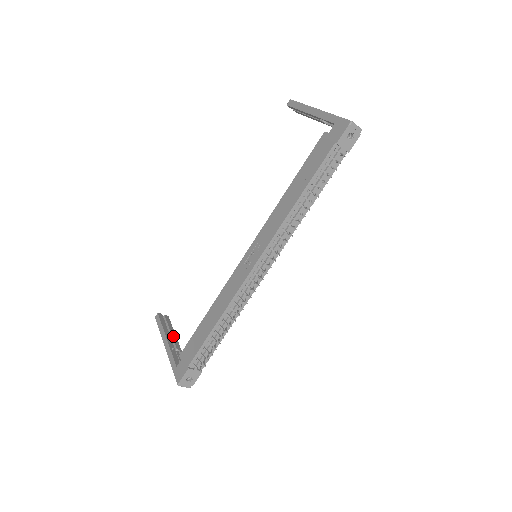
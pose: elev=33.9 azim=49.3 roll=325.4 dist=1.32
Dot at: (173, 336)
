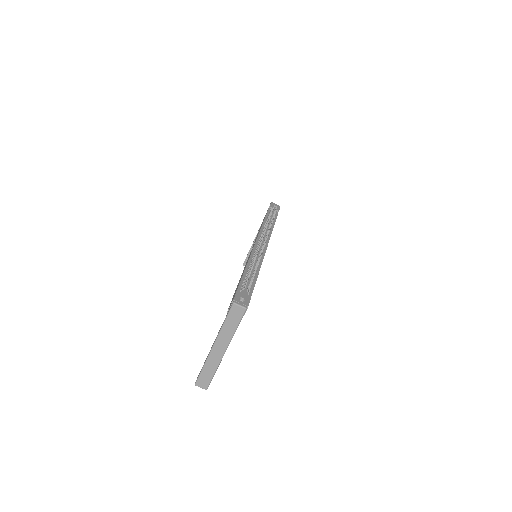
Dot at: occluded
